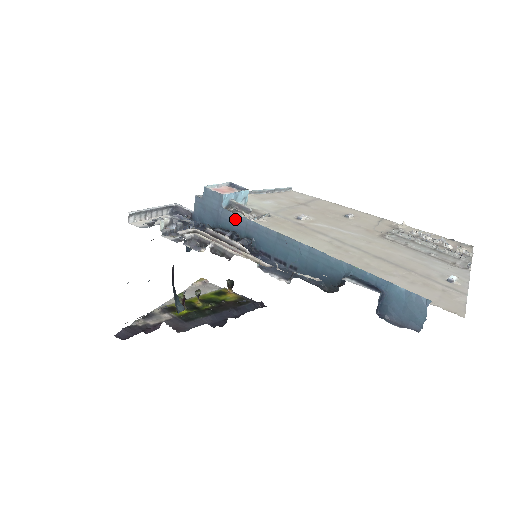
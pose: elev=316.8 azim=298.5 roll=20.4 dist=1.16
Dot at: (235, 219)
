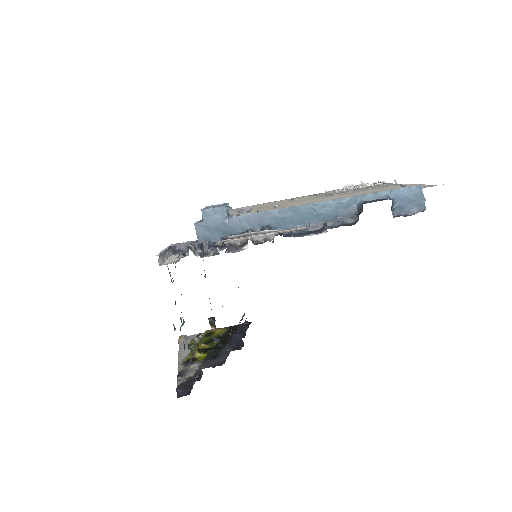
Dot at: (245, 220)
